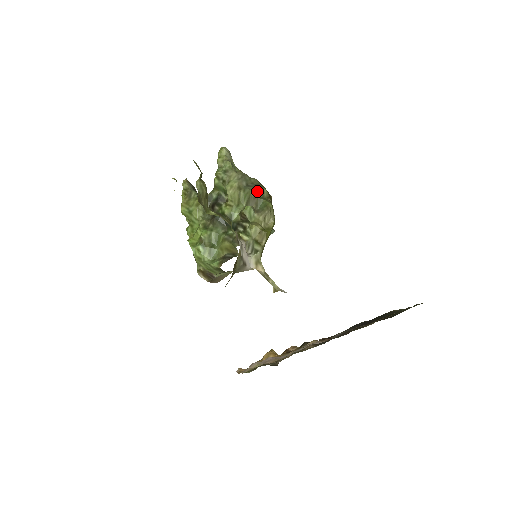
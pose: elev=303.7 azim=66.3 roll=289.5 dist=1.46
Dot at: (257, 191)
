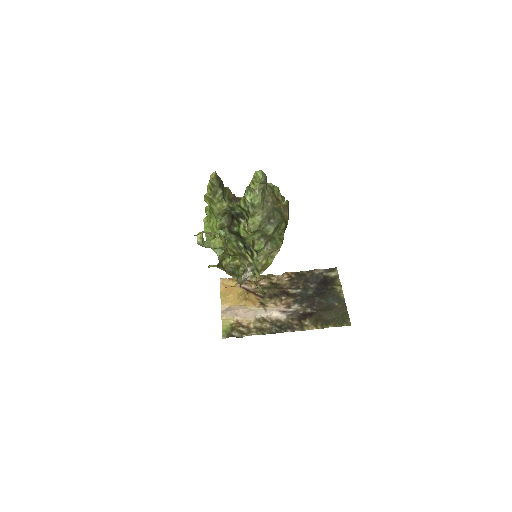
Dot at: (275, 229)
